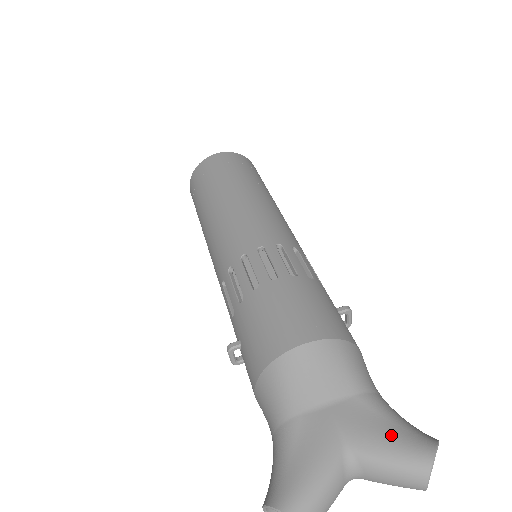
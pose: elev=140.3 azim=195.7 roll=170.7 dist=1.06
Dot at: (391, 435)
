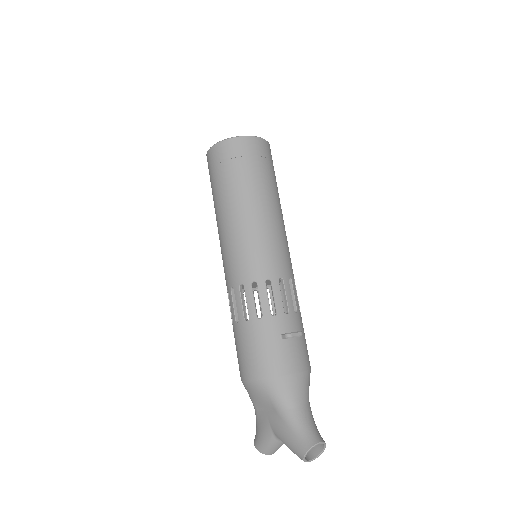
Dot at: (288, 438)
